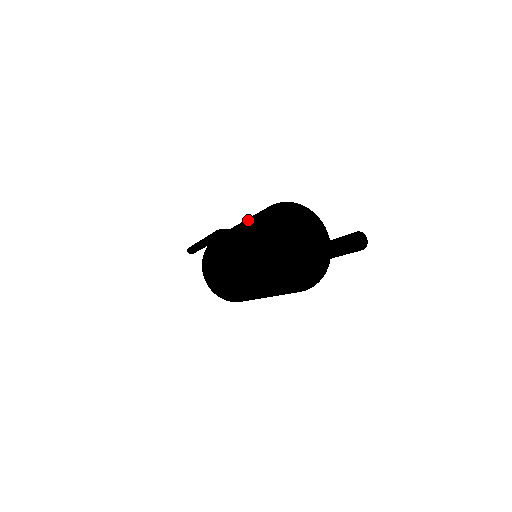
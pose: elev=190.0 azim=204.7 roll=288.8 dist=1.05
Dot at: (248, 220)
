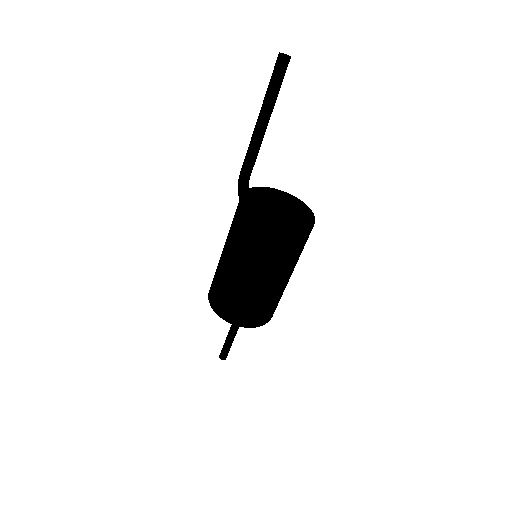
Dot at: occluded
